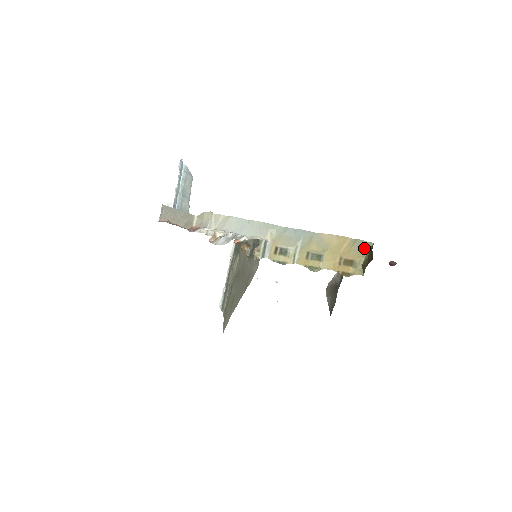
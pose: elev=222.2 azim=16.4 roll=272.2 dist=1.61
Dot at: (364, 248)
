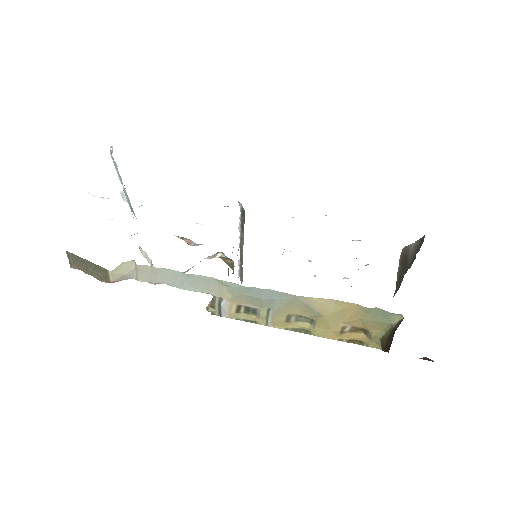
Dot at: (385, 321)
